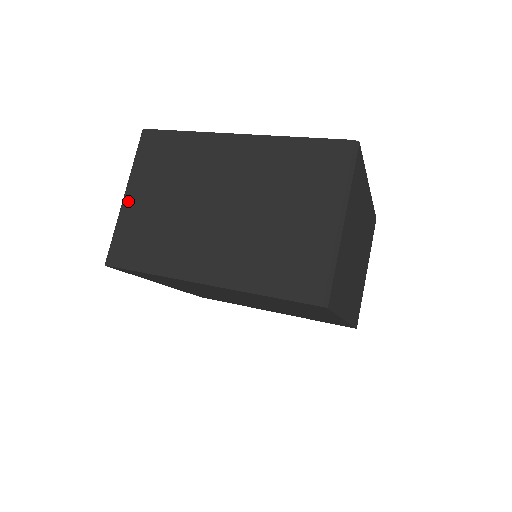
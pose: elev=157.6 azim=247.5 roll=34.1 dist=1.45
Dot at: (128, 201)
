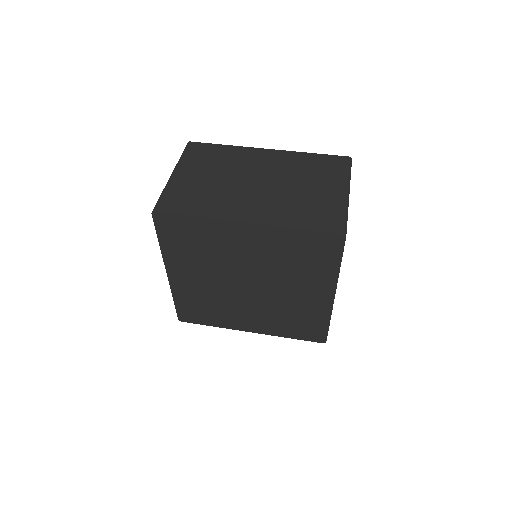
Dot at: (176, 176)
